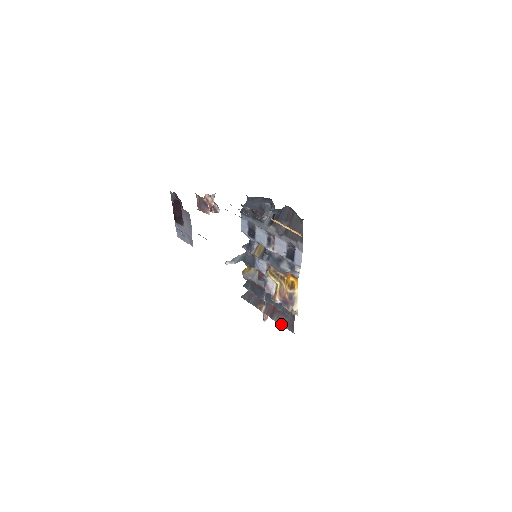
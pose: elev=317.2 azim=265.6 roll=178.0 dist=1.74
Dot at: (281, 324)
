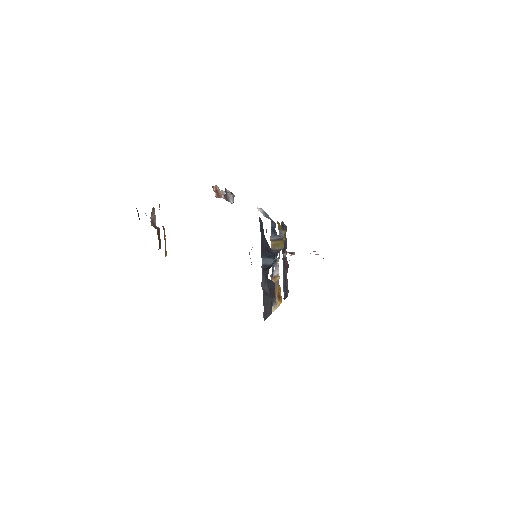
Dot at: occluded
